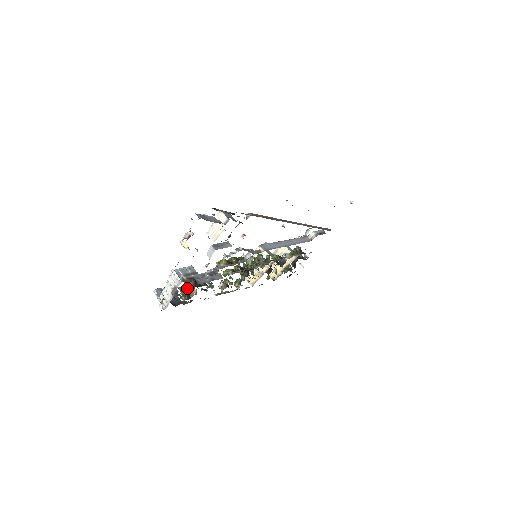
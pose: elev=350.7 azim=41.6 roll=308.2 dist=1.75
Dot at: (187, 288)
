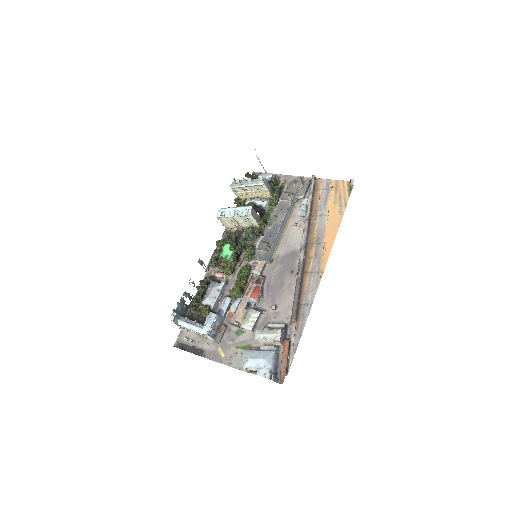
Dot at: occluded
